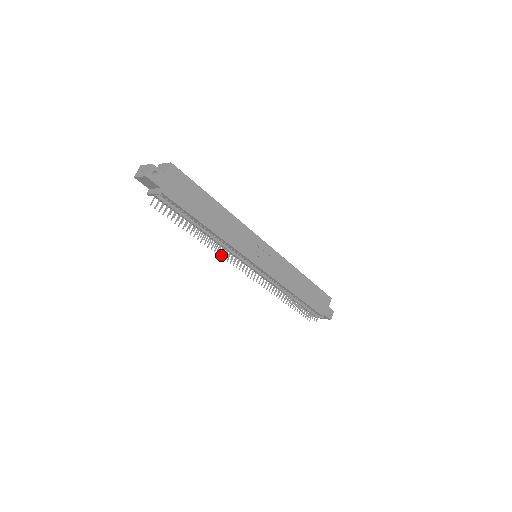
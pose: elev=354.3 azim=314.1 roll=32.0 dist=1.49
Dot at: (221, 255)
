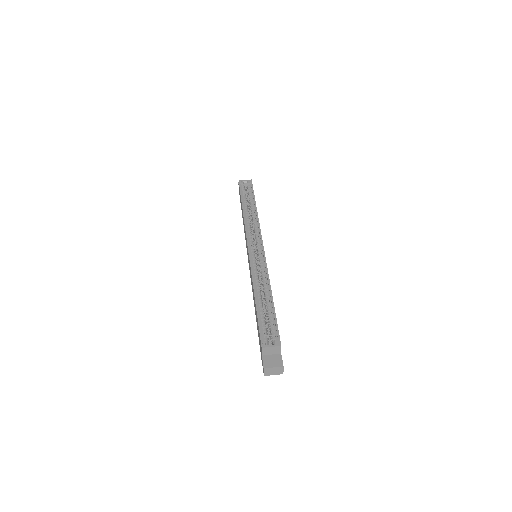
Dot at: occluded
